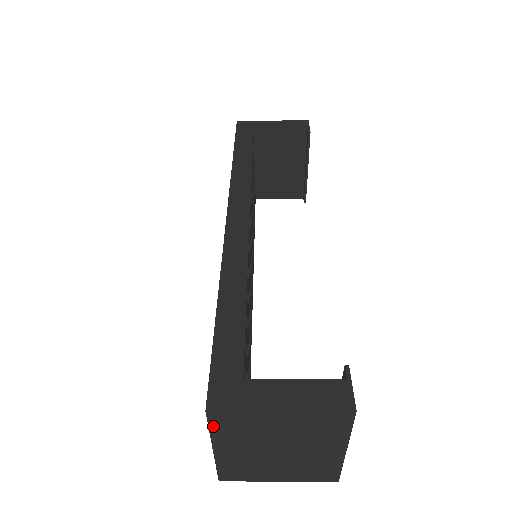
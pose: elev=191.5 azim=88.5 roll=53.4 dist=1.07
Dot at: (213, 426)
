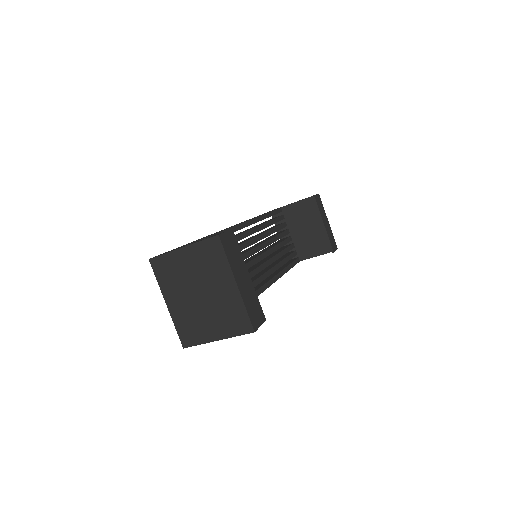
Dot at: (157, 275)
